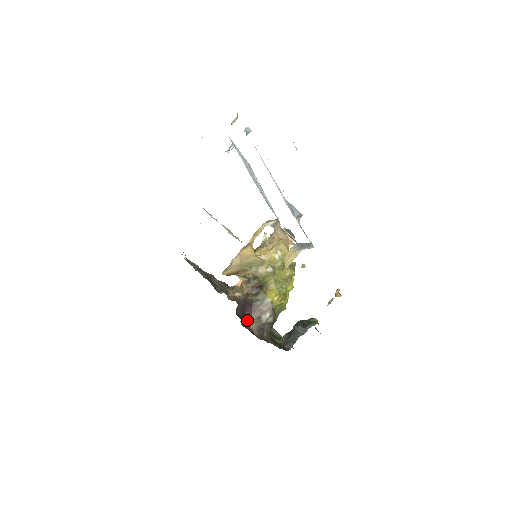
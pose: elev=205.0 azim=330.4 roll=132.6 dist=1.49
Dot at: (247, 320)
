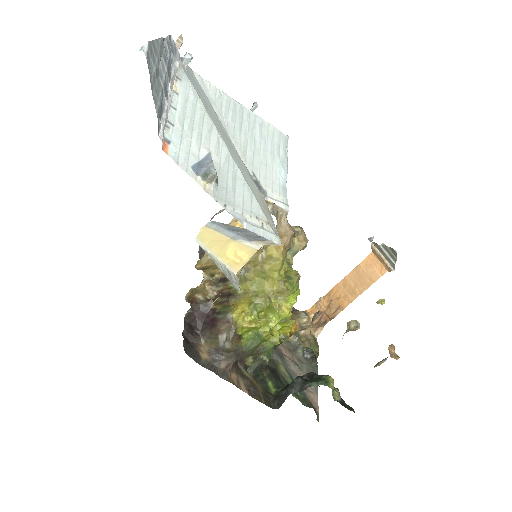
Dot at: (203, 335)
